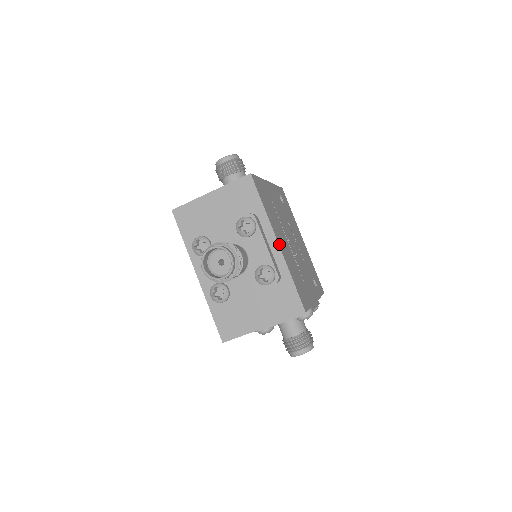
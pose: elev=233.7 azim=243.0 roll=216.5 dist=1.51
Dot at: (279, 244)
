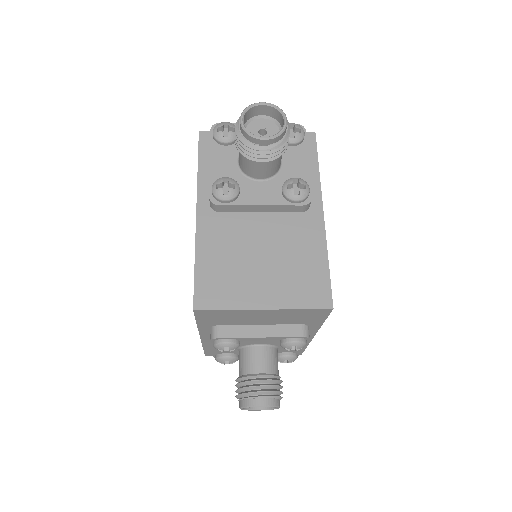
Dot at: occluded
